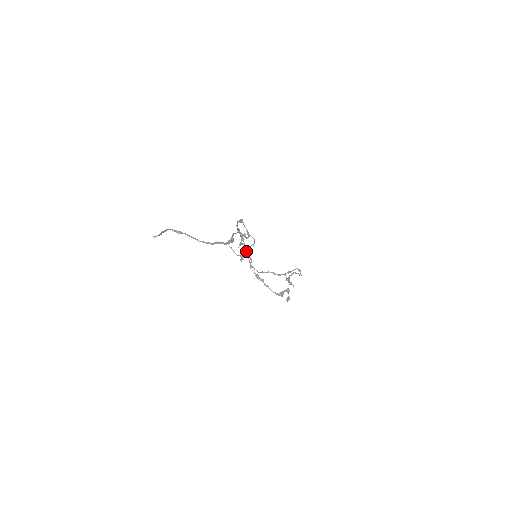
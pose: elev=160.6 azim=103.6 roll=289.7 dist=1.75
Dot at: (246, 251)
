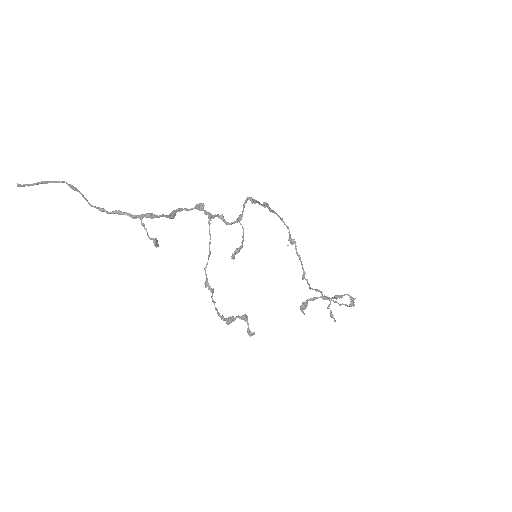
Dot at: (241, 245)
